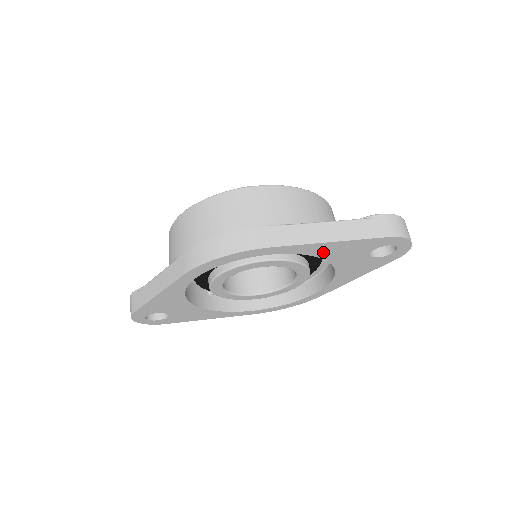
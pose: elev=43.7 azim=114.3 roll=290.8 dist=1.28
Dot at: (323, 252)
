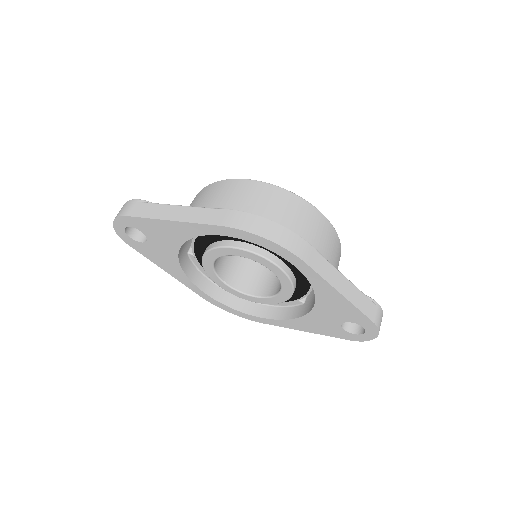
Dot at: (324, 296)
